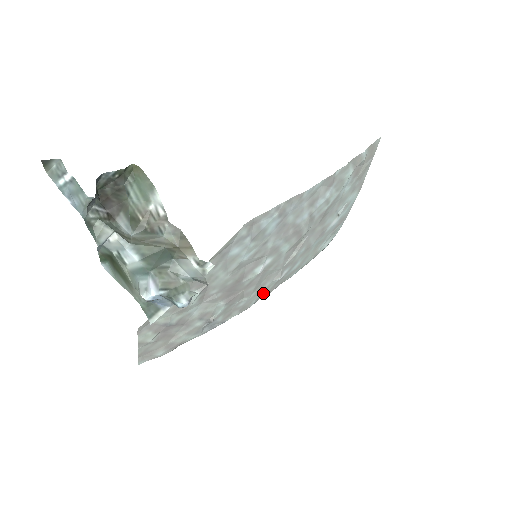
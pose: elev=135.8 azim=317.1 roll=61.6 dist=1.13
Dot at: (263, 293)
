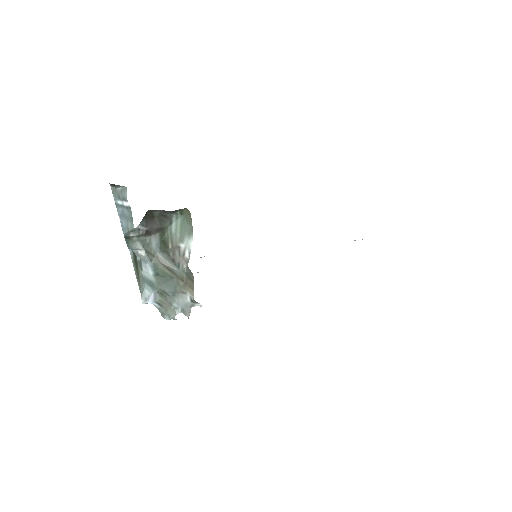
Dot at: occluded
